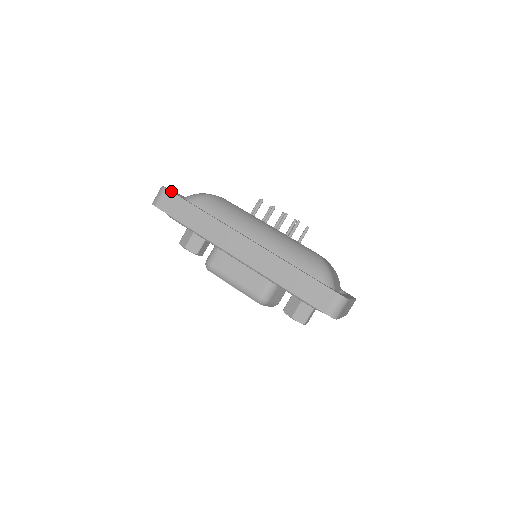
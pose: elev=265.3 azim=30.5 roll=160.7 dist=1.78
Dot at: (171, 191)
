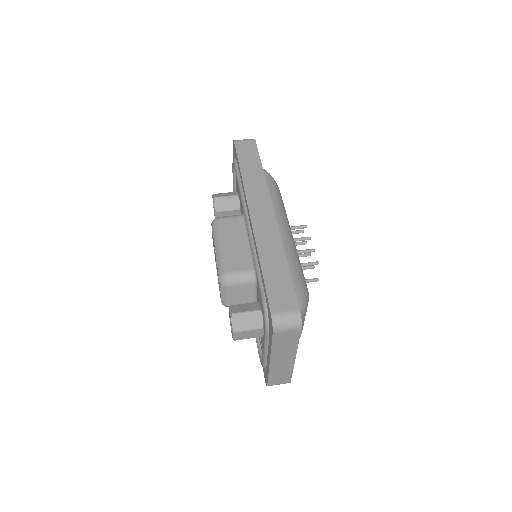
Dot at: (256, 145)
